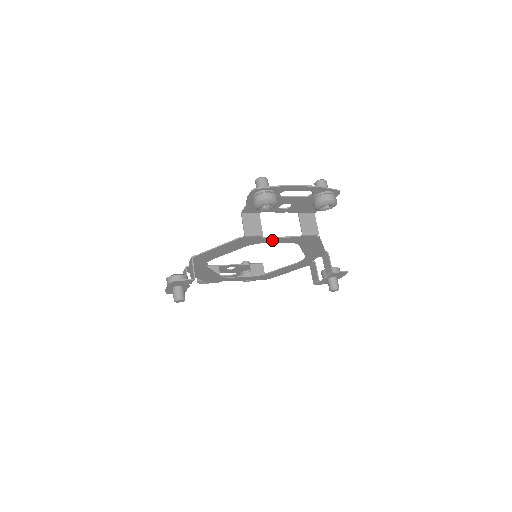
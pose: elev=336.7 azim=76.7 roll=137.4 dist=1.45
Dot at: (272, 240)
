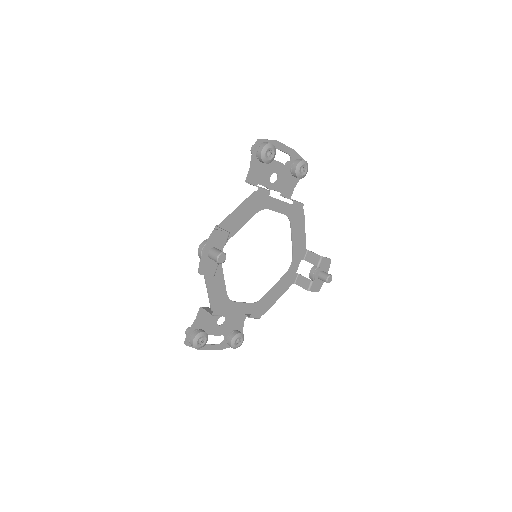
Dot at: (275, 205)
